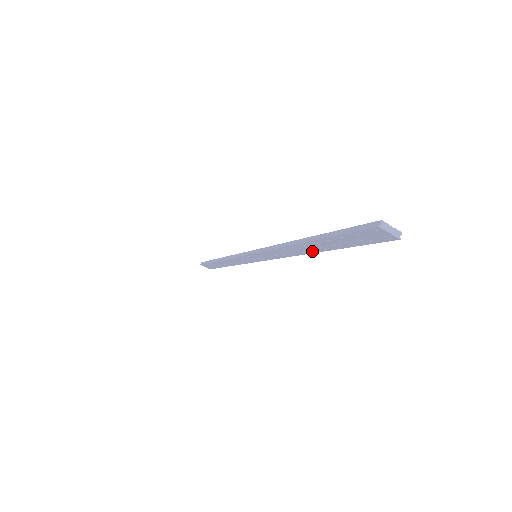
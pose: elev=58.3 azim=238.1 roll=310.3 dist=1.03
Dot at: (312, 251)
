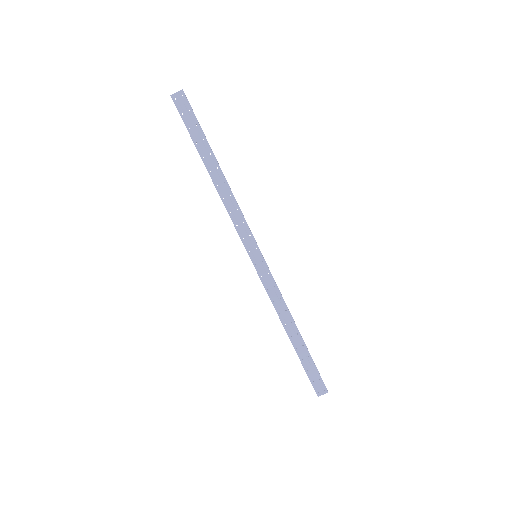
Dot at: (219, 171)
